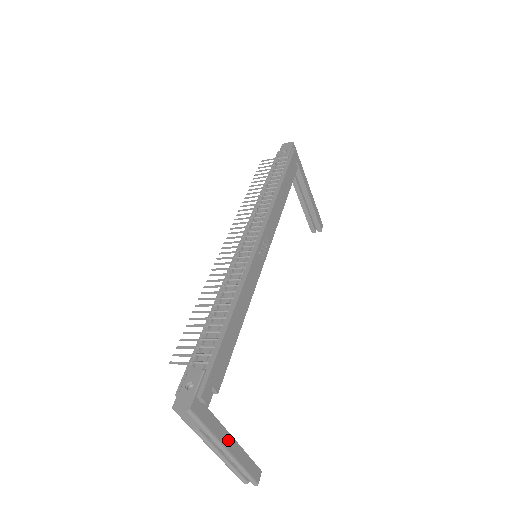
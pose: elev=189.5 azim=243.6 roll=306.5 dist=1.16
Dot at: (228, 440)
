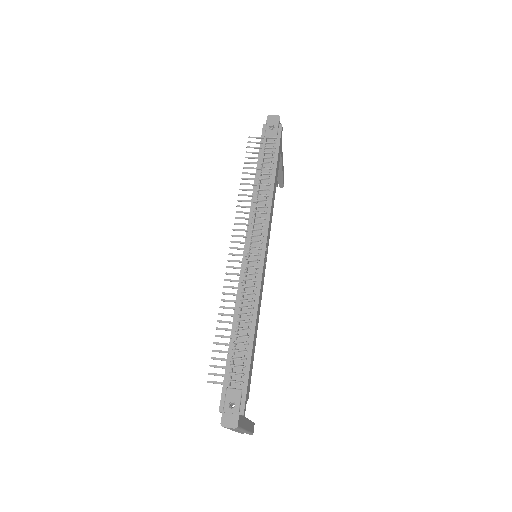
Dot at: (247, 423)
